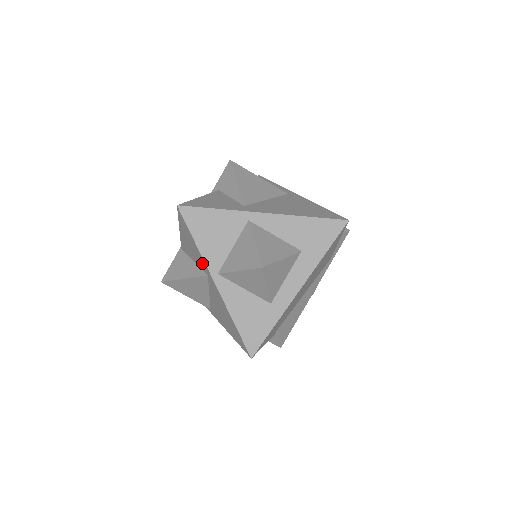
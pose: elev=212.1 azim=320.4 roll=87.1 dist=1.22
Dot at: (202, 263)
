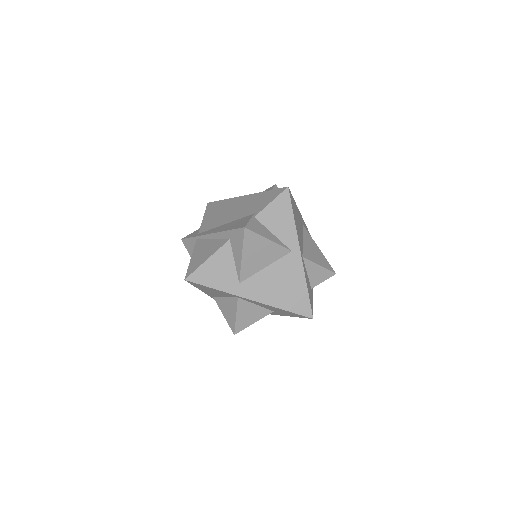
Dot at: occluded
